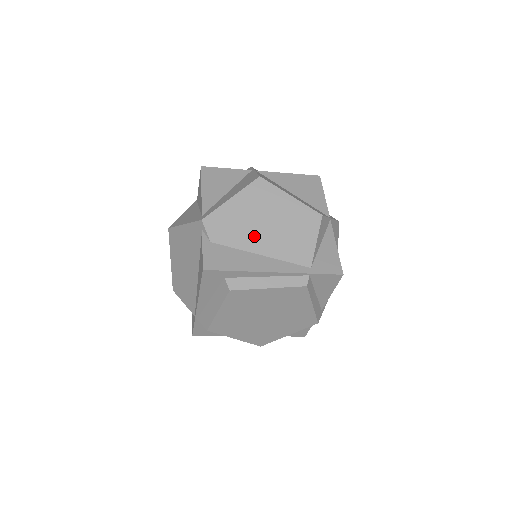
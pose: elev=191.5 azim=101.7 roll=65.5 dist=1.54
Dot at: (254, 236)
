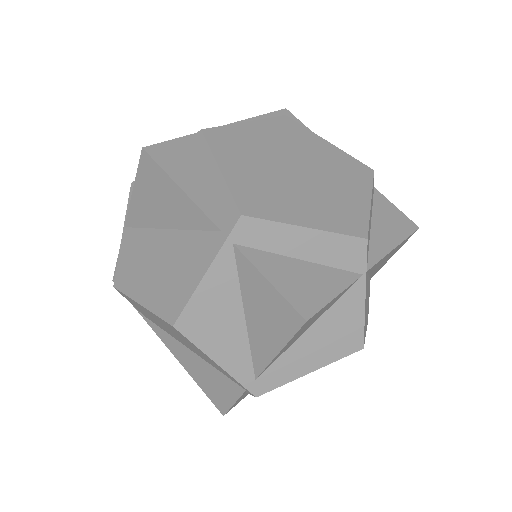
Dot at: occluded
